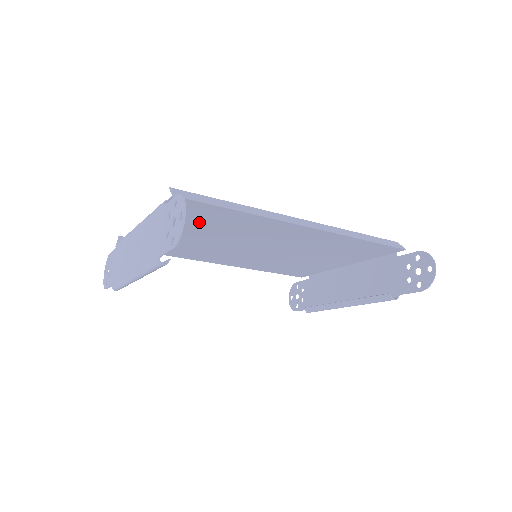
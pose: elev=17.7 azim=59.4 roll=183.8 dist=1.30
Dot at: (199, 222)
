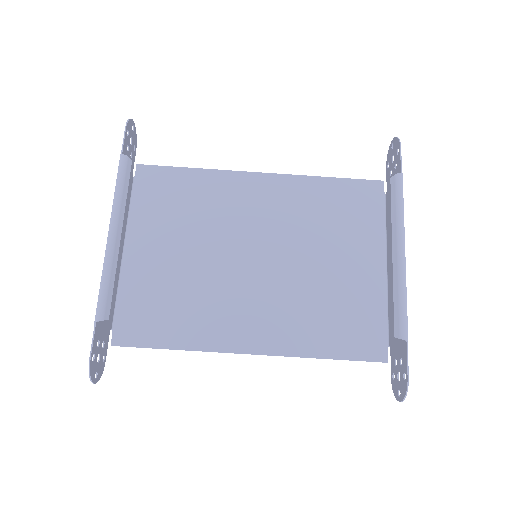
Dot at: (172, 210)
